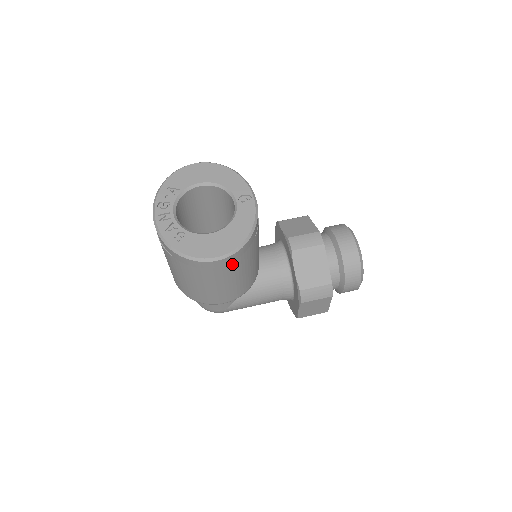
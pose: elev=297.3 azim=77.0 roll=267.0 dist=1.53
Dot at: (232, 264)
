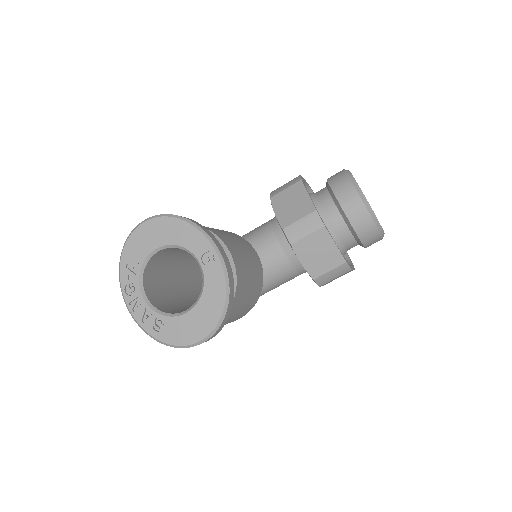
Dot at: occluded
